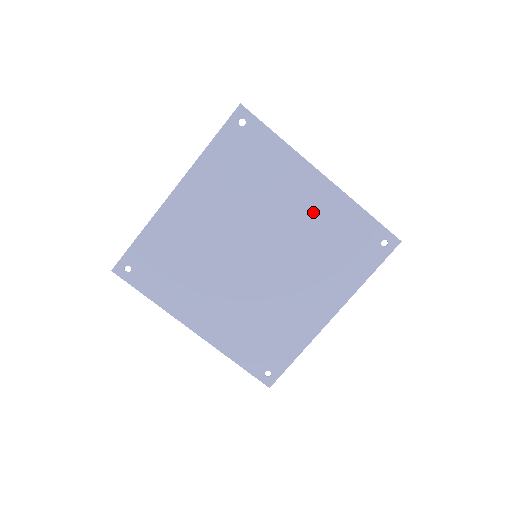
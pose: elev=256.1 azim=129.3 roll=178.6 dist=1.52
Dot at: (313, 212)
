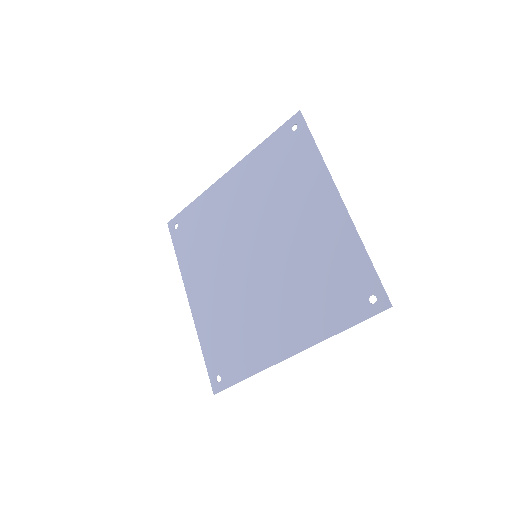
Dot at: (317, 233)
